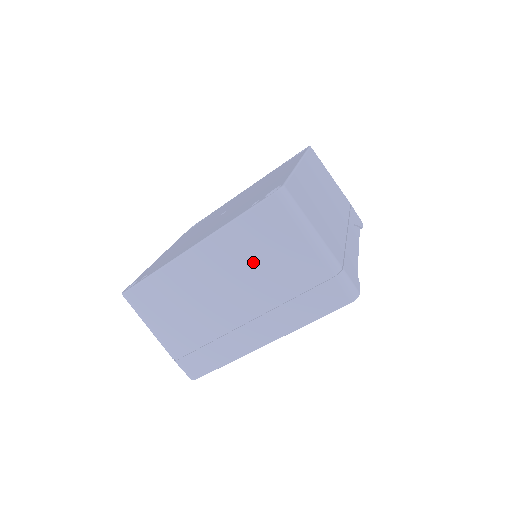
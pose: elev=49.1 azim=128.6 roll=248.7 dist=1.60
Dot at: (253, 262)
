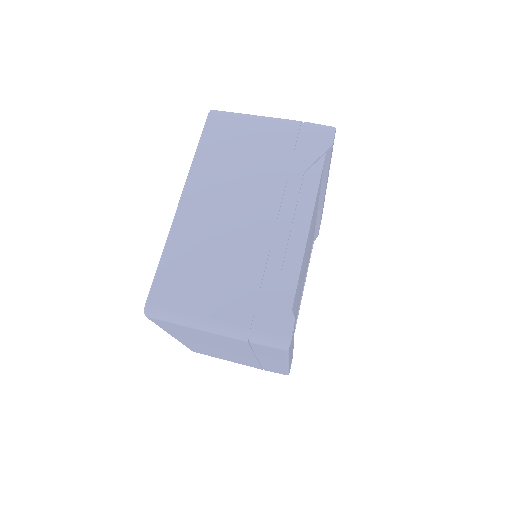
Dot at: (204, 340)
